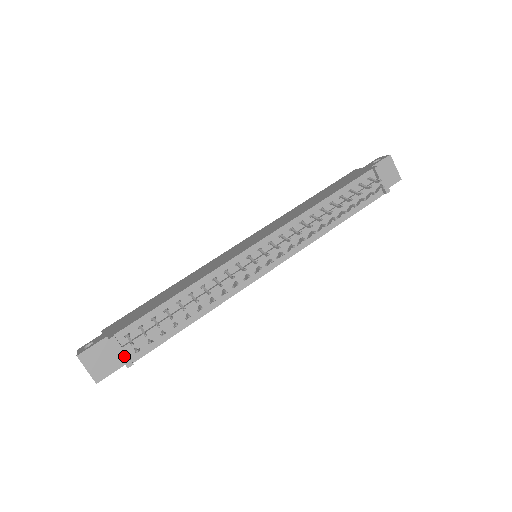
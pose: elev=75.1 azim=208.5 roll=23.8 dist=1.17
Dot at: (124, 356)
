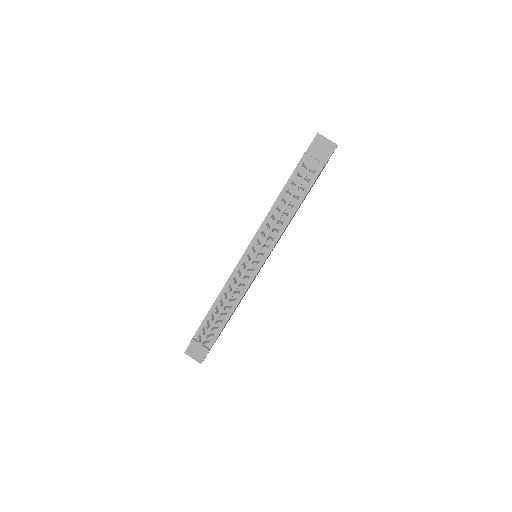
Dot at: (202, 347)
